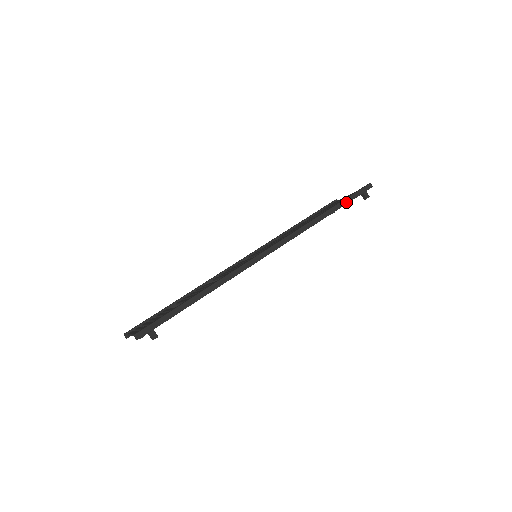
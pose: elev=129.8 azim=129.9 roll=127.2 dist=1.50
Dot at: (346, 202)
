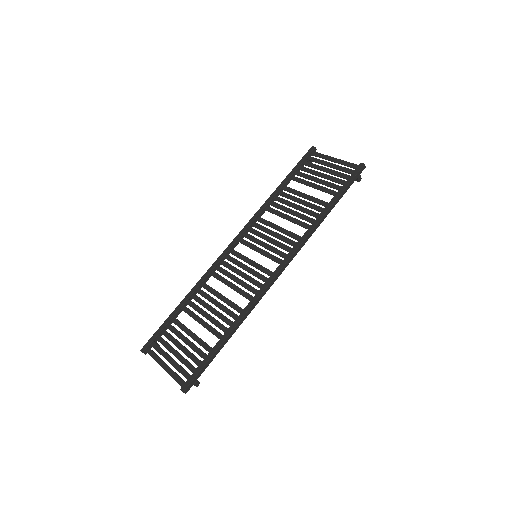
Dot at: (343, 194)
